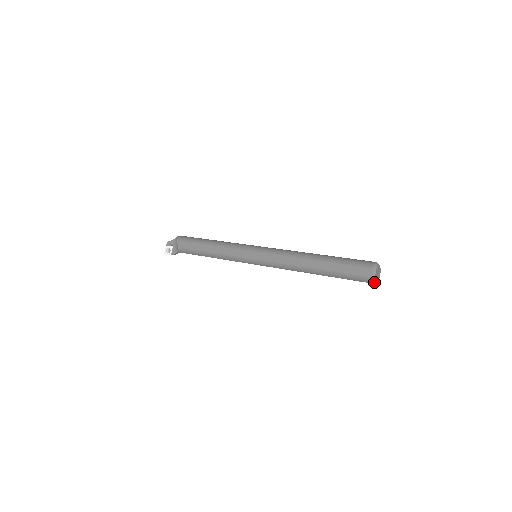
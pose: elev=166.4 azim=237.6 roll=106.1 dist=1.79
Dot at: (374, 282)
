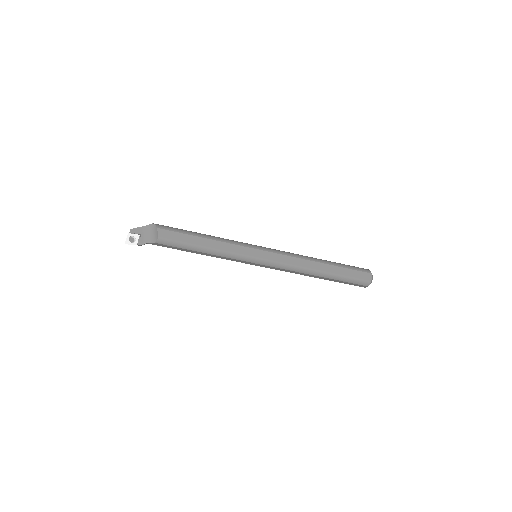
Dot at: occluded
